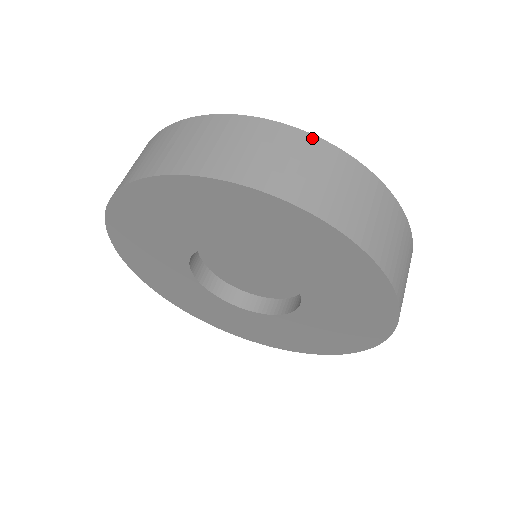
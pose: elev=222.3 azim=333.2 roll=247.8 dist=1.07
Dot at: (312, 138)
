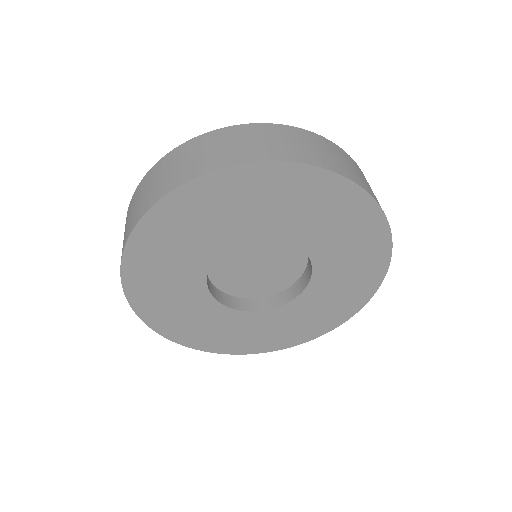
Dot at: (351, 158)
